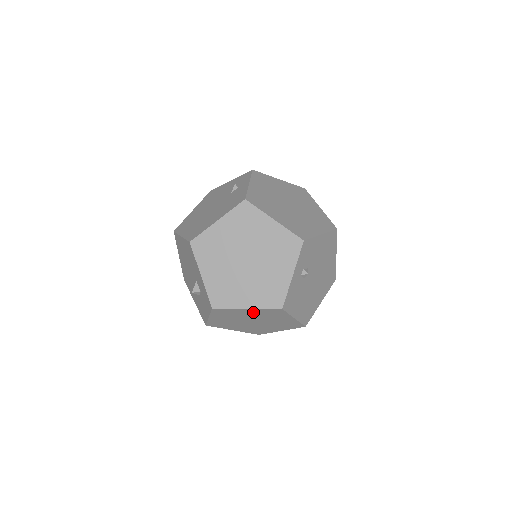
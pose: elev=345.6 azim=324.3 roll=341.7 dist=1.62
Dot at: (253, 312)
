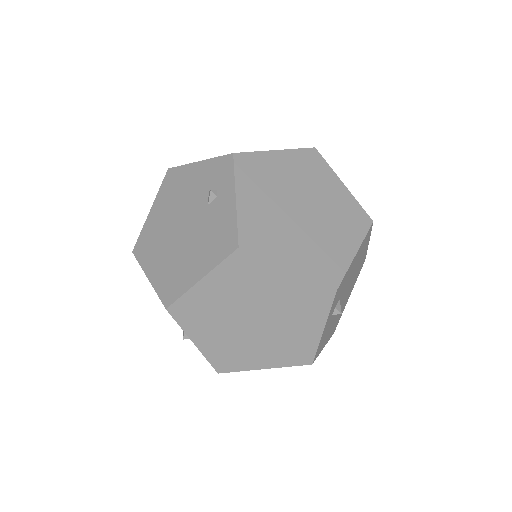
Dot at: occluded
